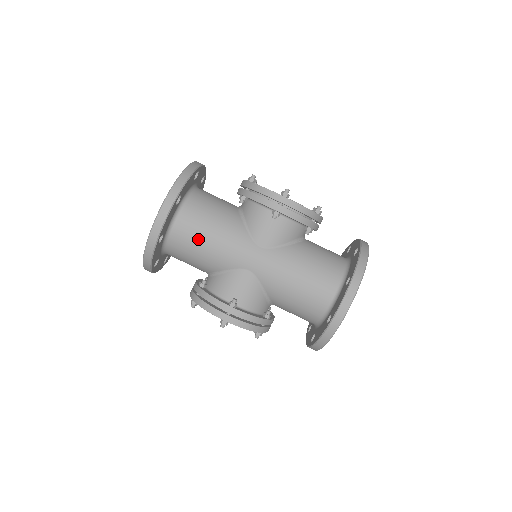
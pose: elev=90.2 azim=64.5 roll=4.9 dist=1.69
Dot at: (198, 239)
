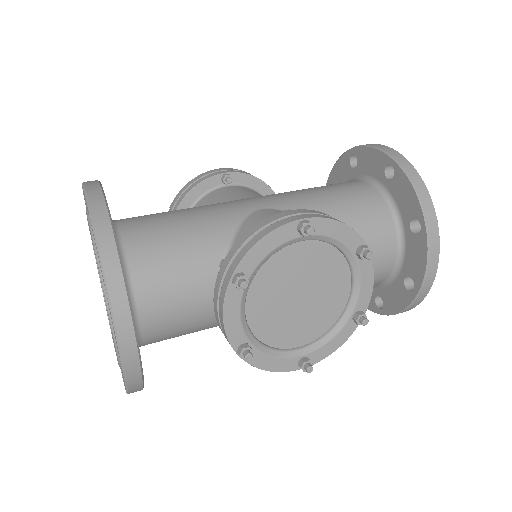
Dot at: (165, 220)
